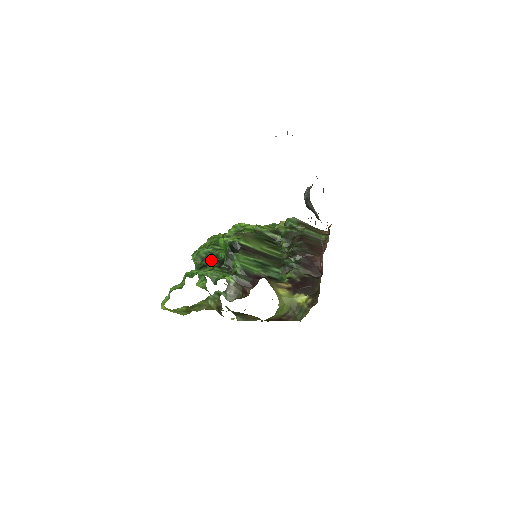
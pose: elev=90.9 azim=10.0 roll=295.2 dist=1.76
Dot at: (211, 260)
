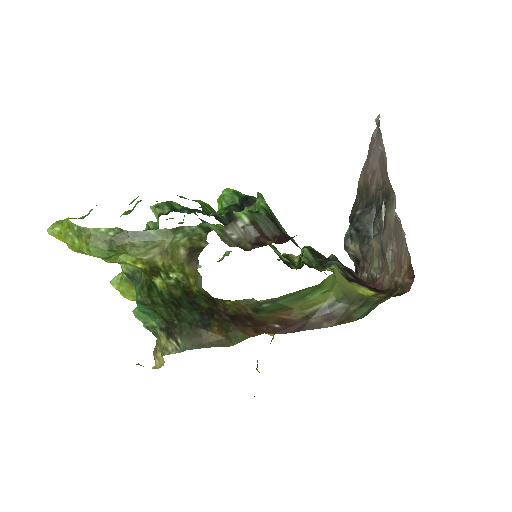
Dot at: (192, 212)
